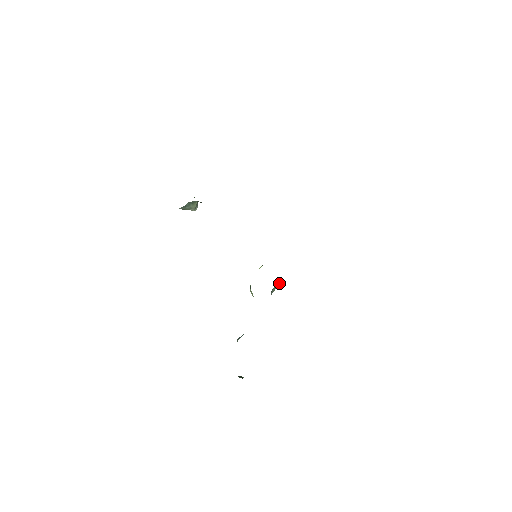
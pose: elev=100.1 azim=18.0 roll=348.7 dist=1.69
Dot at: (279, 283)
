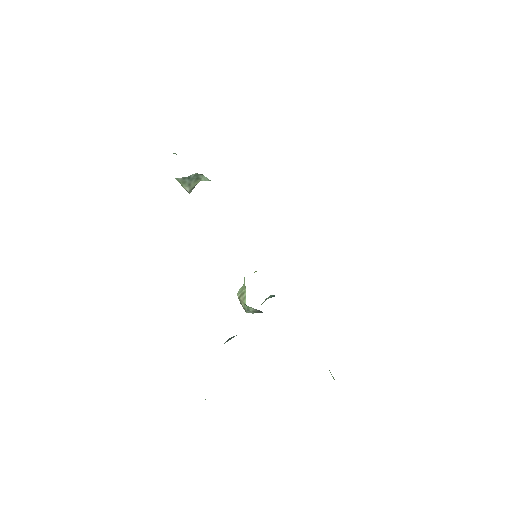
Dot at: occluded
